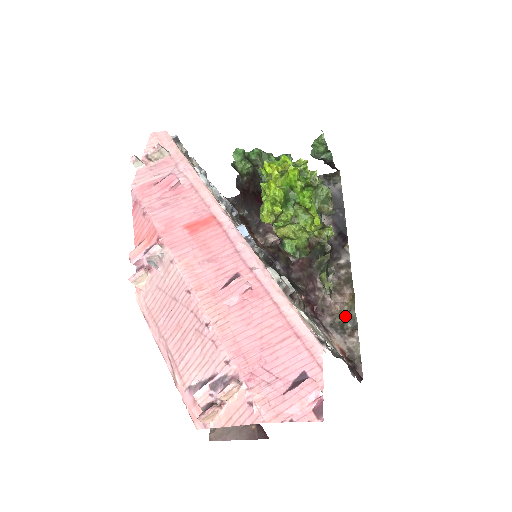
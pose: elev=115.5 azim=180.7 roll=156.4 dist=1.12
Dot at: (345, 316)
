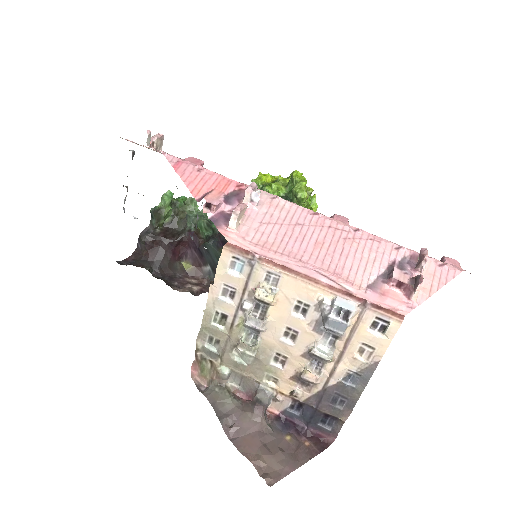
Dot at: occluded
